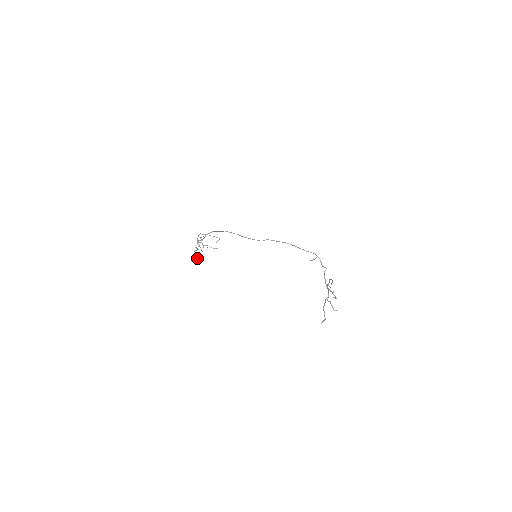
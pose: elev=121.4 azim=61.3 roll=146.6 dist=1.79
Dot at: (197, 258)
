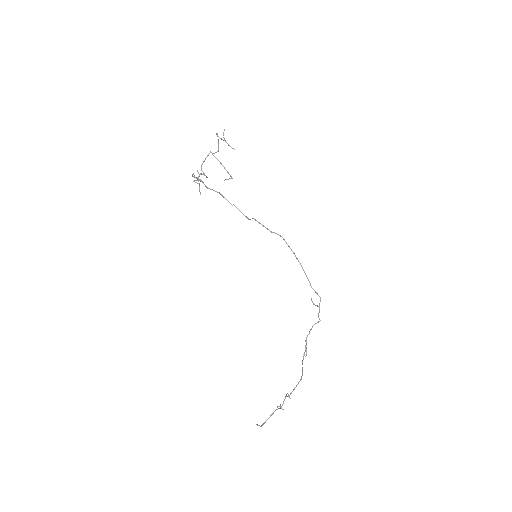
Dot at: occluded
